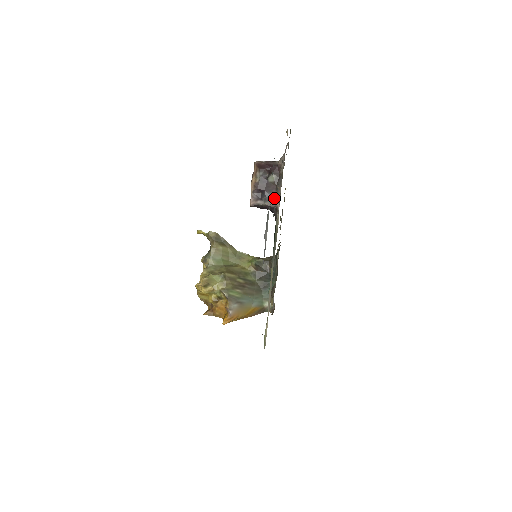
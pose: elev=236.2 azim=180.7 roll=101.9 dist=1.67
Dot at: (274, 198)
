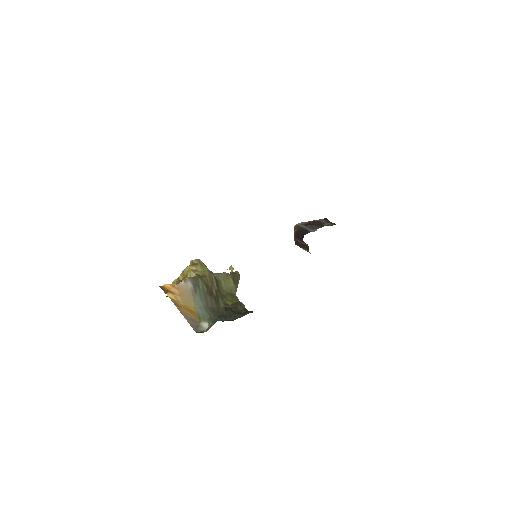
Dot at: (315, 229)
